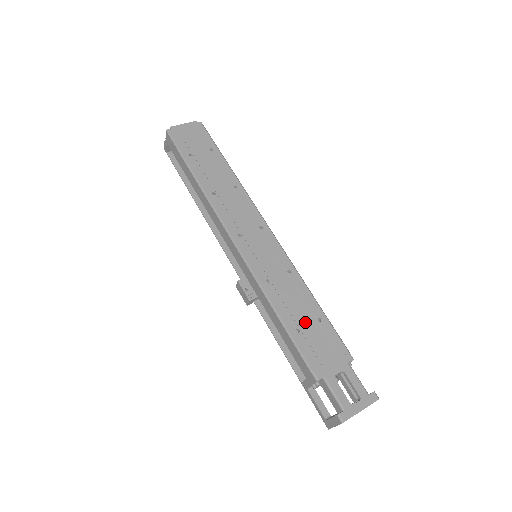
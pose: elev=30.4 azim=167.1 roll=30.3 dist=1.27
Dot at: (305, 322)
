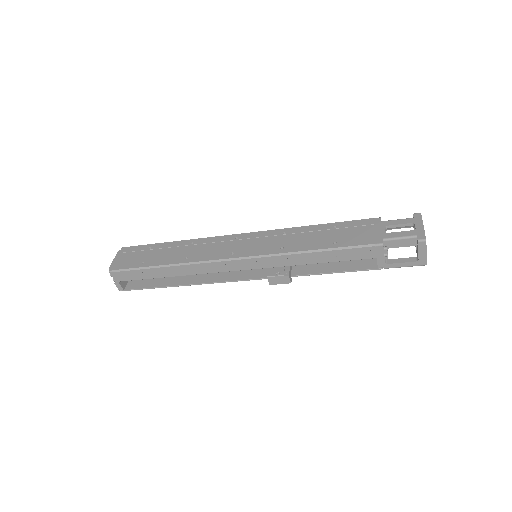
Dot at: (331, 236)
